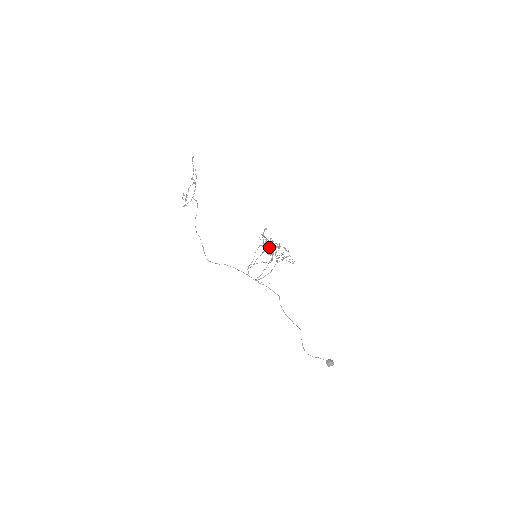
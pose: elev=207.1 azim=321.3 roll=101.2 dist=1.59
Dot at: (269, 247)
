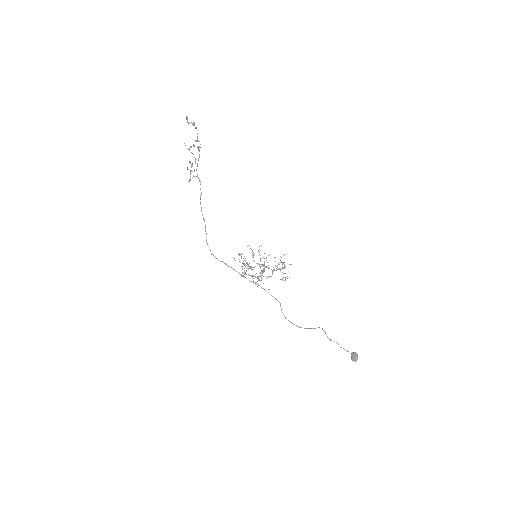
Dot at: occluded
